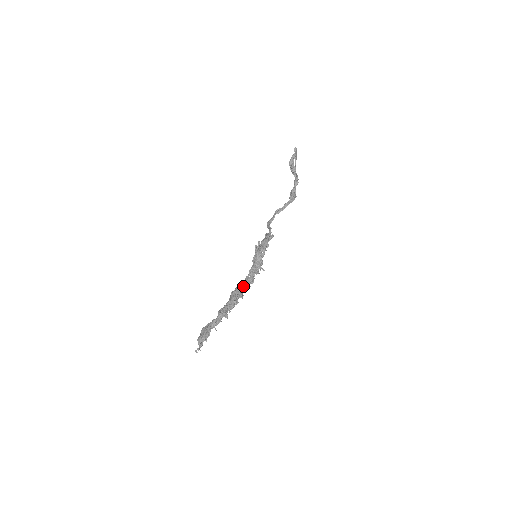
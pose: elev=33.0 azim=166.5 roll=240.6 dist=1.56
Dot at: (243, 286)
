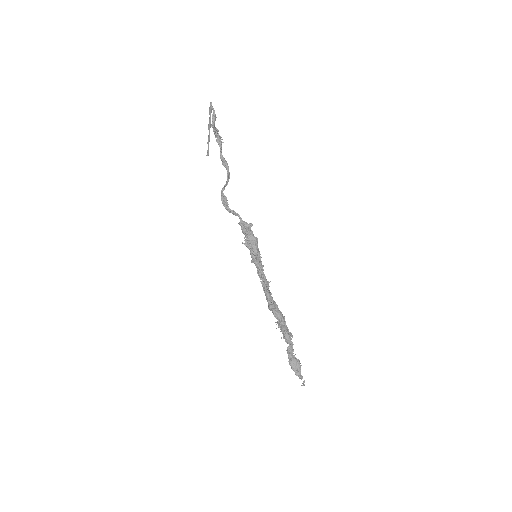
Dot at: occluded
